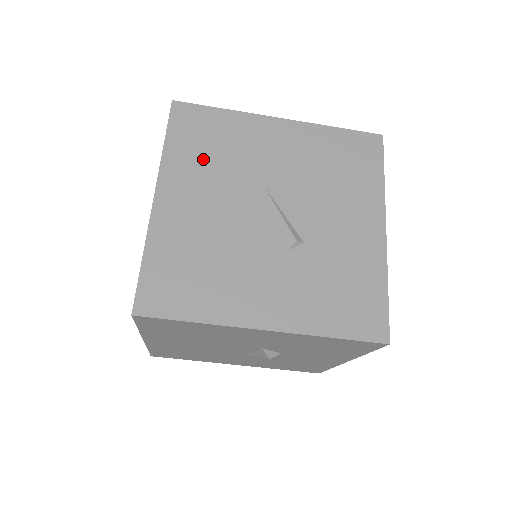
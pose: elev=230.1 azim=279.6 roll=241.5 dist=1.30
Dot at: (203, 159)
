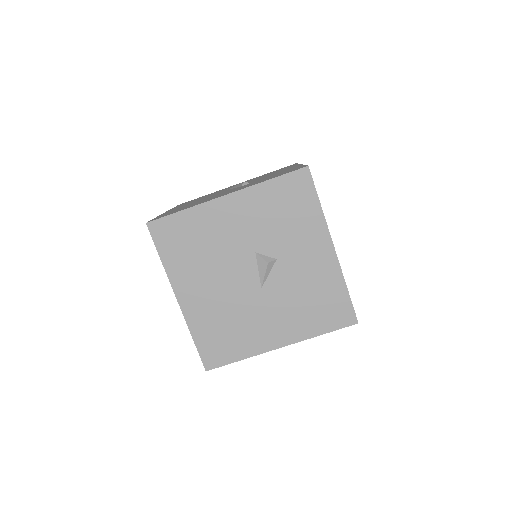
Dot at: occluded
